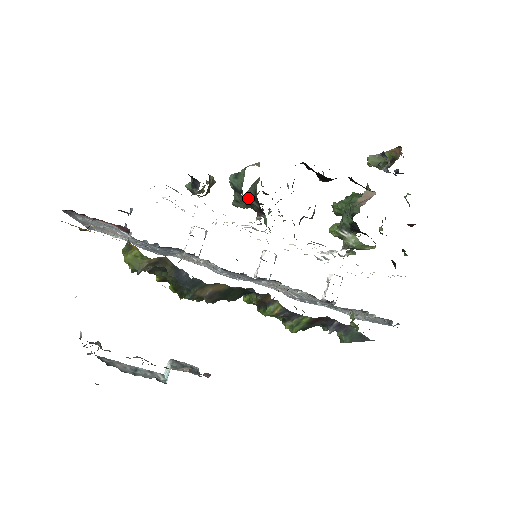
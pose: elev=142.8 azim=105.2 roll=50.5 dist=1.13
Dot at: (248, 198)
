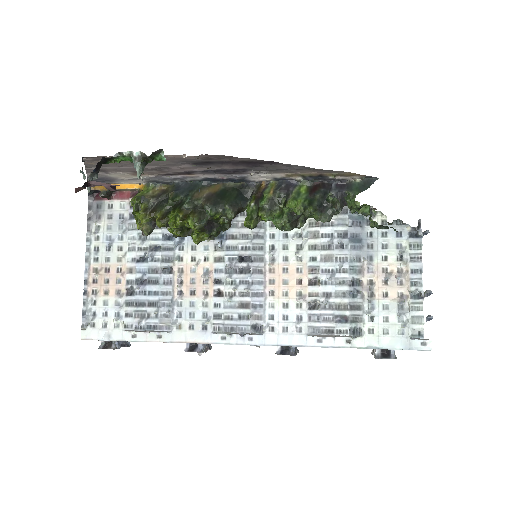
Dot at: occluded
